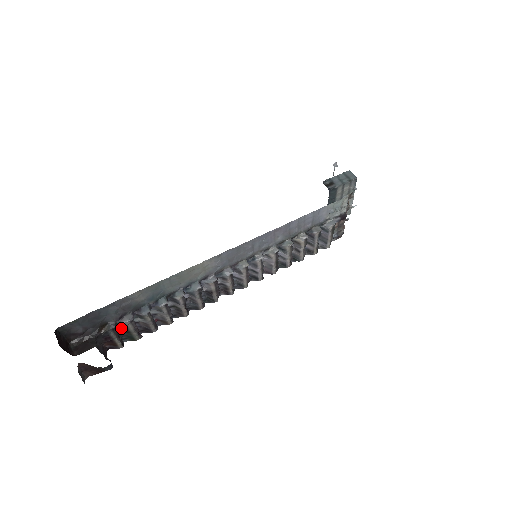
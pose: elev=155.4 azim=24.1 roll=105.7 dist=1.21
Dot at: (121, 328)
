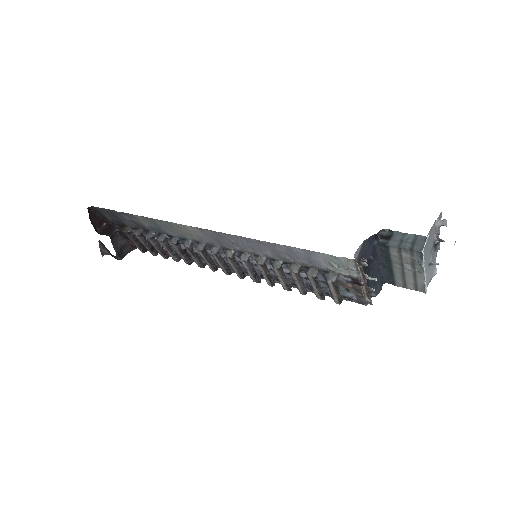
Dot at: occluded
